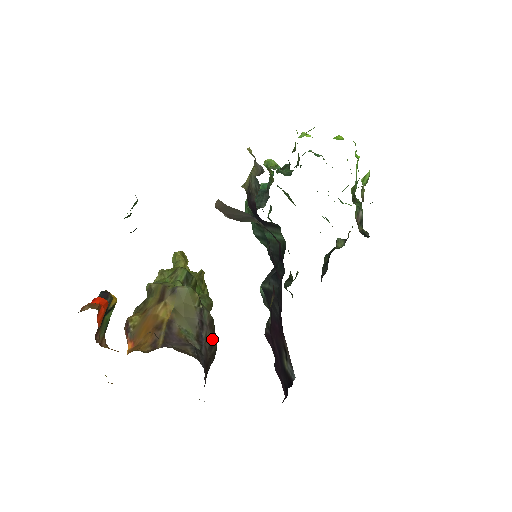
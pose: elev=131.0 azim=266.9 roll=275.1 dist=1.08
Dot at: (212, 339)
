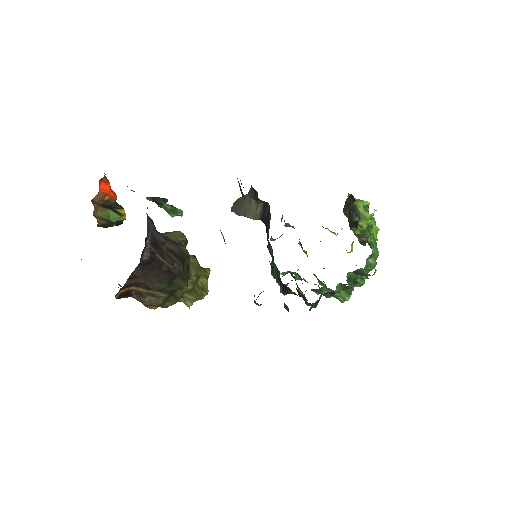
Dot at: (177, 253)
